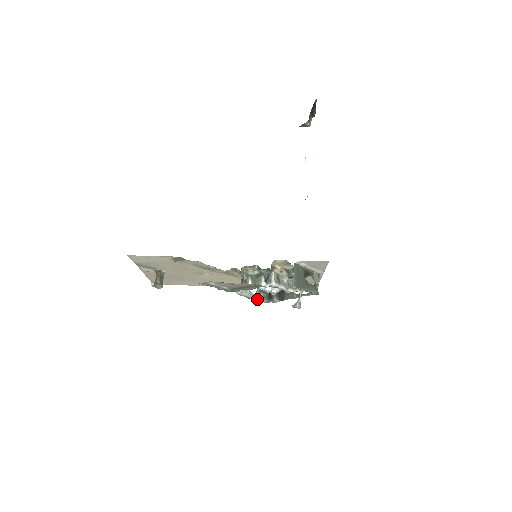
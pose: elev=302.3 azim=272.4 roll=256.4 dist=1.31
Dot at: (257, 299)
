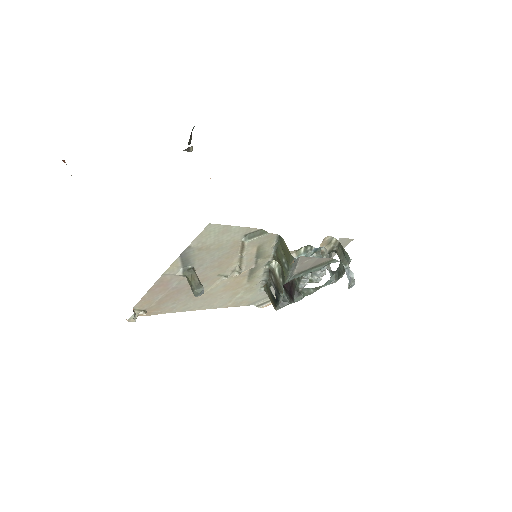
Dot at: (278, 302)
